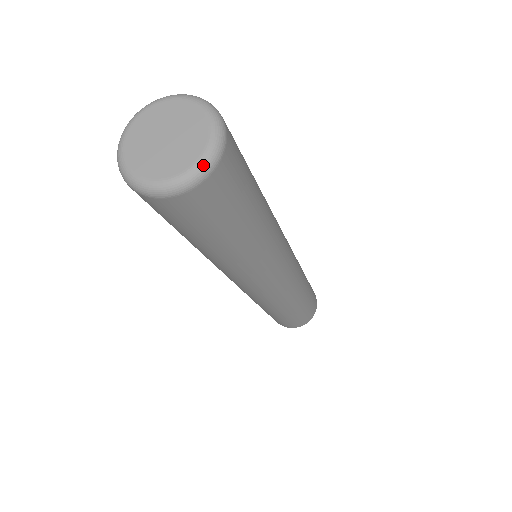
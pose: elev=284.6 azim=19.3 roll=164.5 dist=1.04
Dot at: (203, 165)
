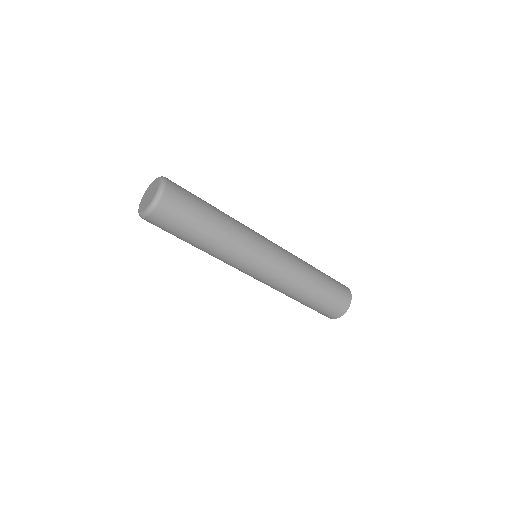
Dot at: (147, 210)
